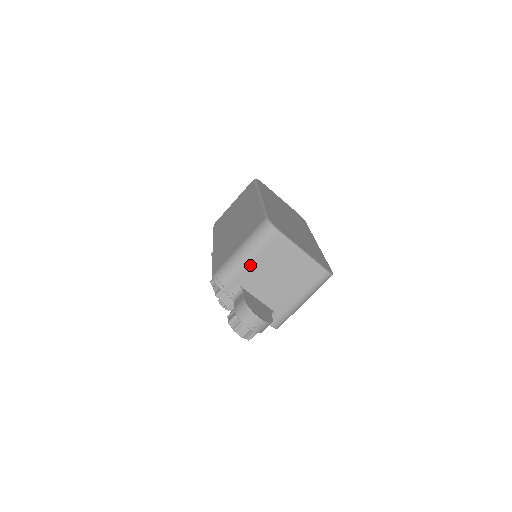
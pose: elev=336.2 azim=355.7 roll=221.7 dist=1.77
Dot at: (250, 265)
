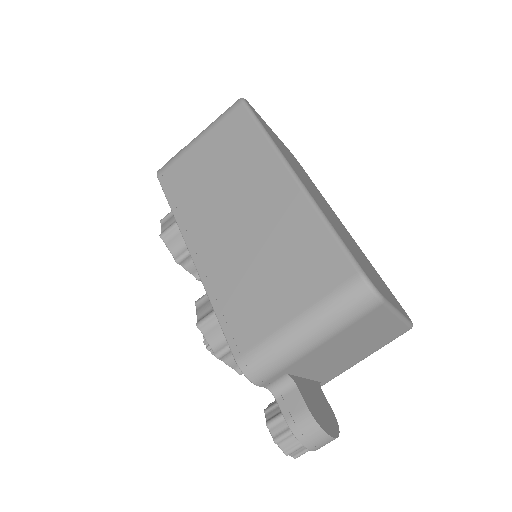
Dot at: (317, 349)
